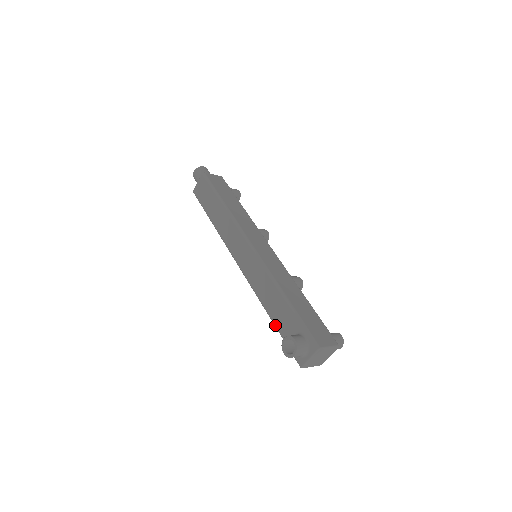
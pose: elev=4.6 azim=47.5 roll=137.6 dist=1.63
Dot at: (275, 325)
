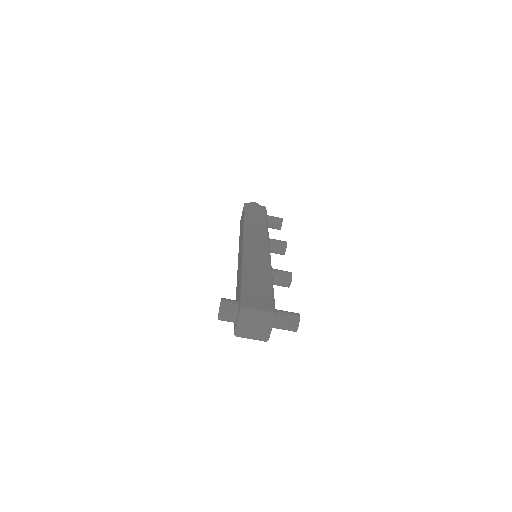
Dot at: occluded
